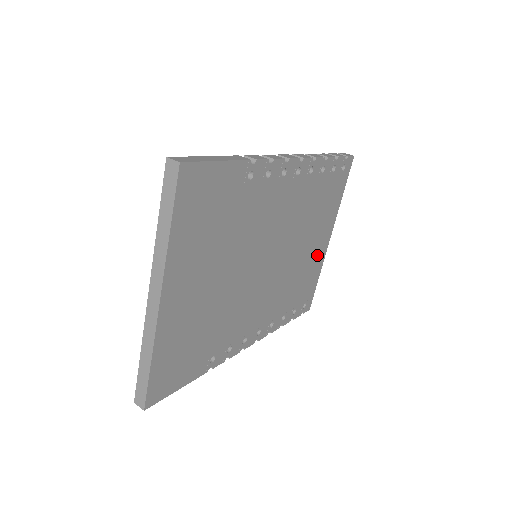
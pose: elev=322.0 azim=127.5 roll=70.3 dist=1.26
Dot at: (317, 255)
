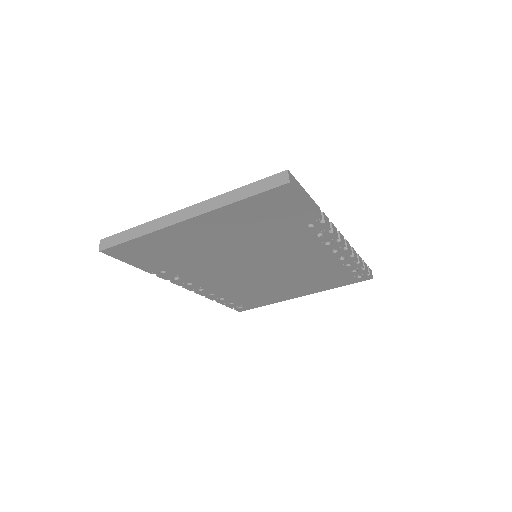
Dot at: (284, 295)
